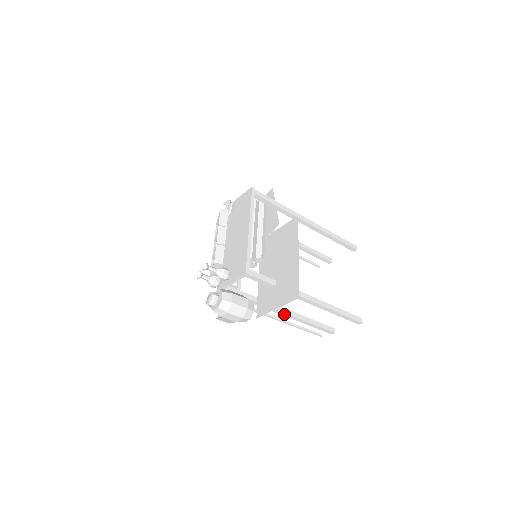
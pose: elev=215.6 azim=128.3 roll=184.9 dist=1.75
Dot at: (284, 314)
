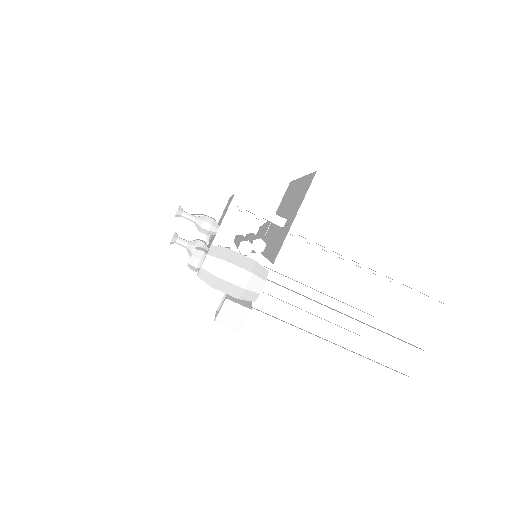
Dot at: (324, 310)
